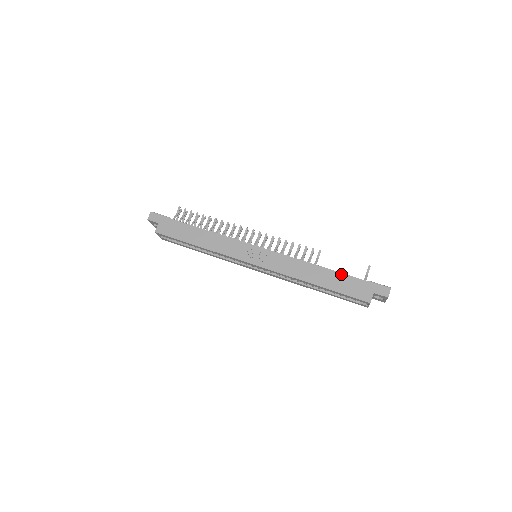
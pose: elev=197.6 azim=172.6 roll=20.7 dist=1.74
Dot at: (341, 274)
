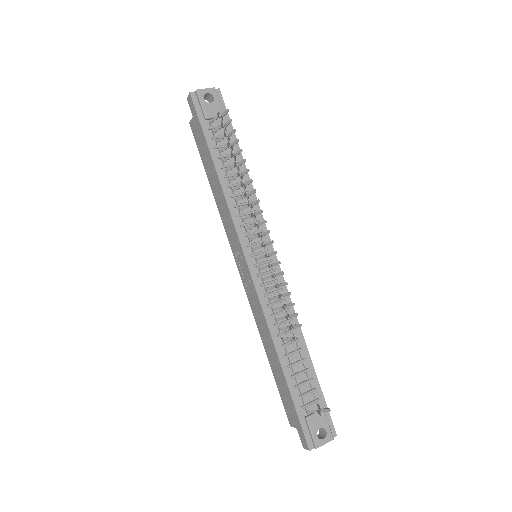
Dot at: (285, 382)
